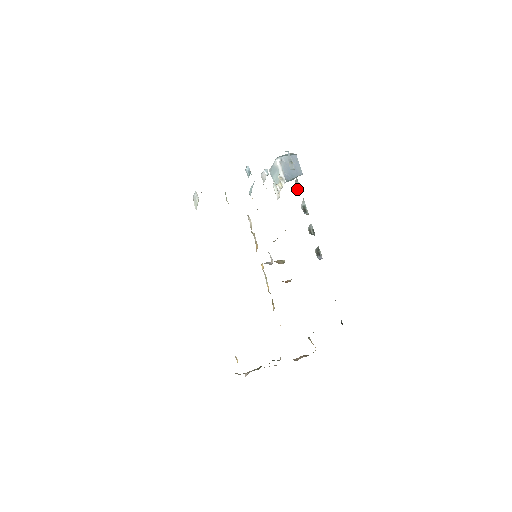
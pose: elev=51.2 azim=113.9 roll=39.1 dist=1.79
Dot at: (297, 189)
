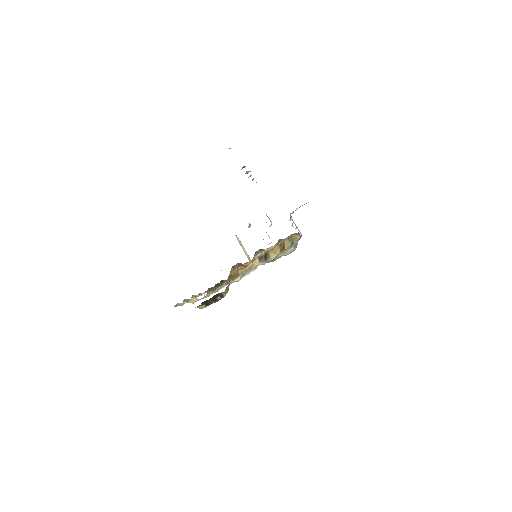
Dot at: occluded
